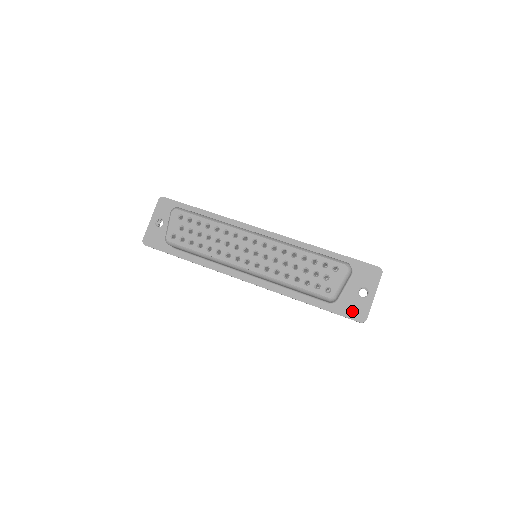
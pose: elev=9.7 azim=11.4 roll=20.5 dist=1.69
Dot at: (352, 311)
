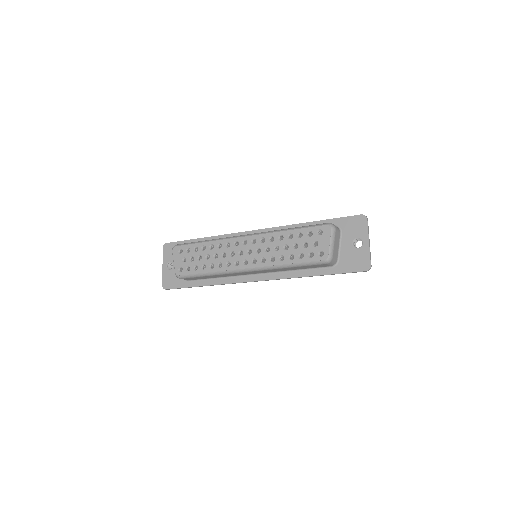
Dot at: (355, 264)
